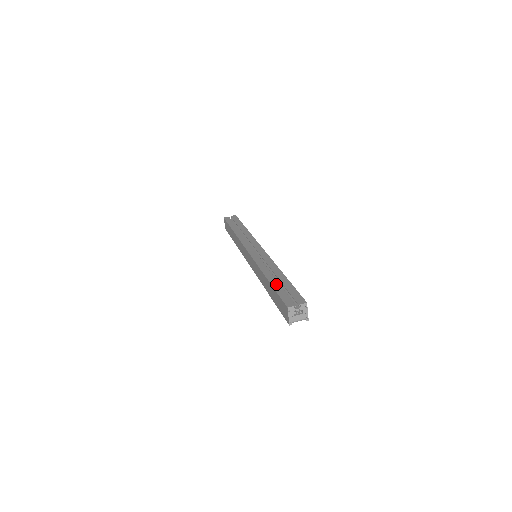
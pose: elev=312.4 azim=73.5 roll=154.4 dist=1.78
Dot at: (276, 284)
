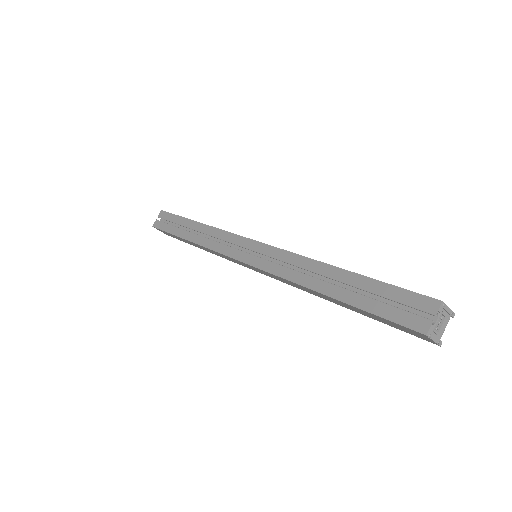
Dot at: (352, 297)
